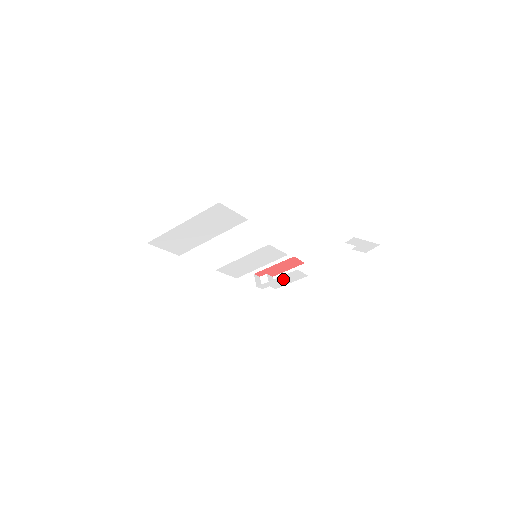
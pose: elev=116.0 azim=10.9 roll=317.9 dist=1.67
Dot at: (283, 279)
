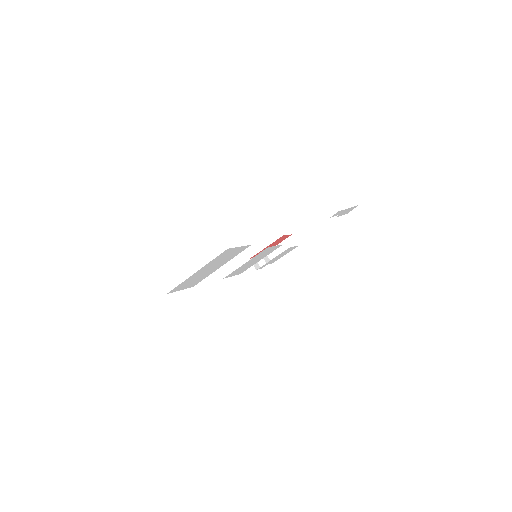
Dot at: (278, 256)
